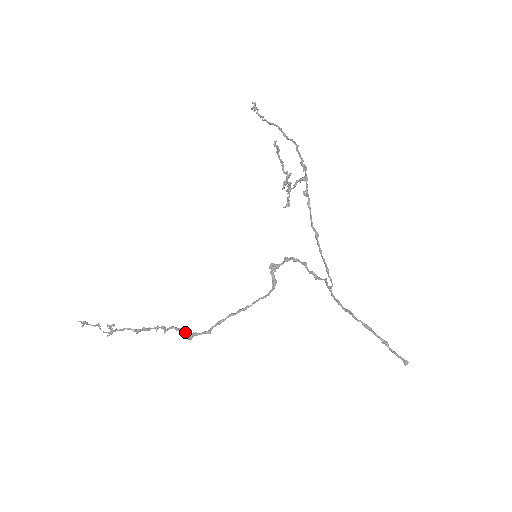
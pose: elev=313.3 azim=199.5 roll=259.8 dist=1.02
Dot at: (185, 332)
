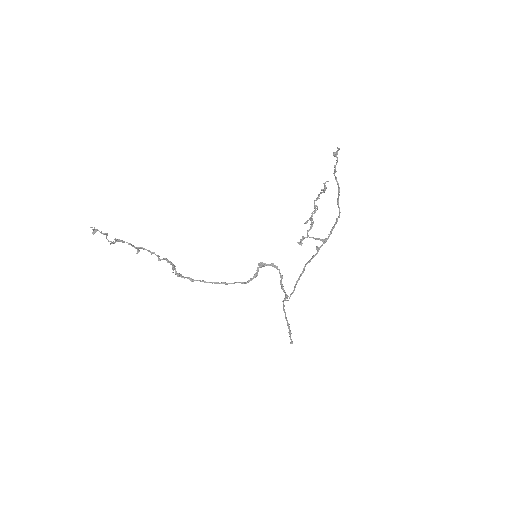
Dot at: (173, 265)
